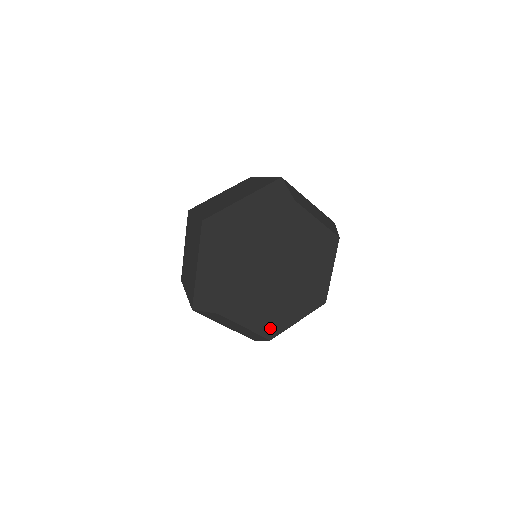
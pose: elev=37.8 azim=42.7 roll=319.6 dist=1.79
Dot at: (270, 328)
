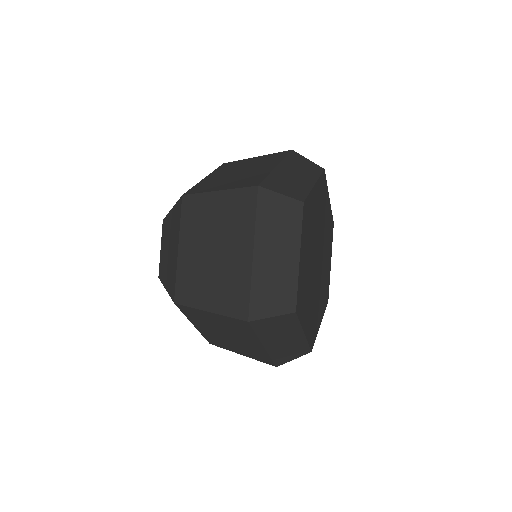
Dot at: (312, 334)
